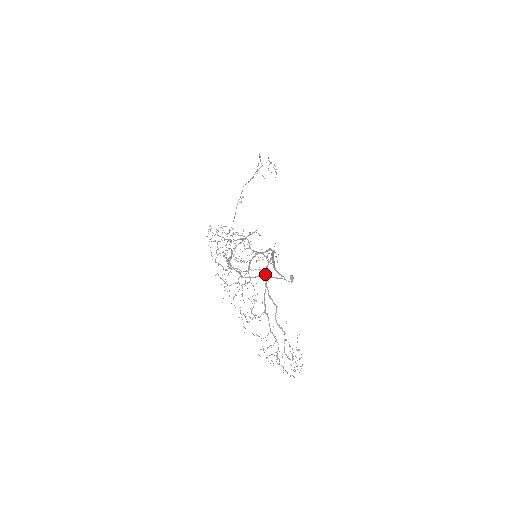
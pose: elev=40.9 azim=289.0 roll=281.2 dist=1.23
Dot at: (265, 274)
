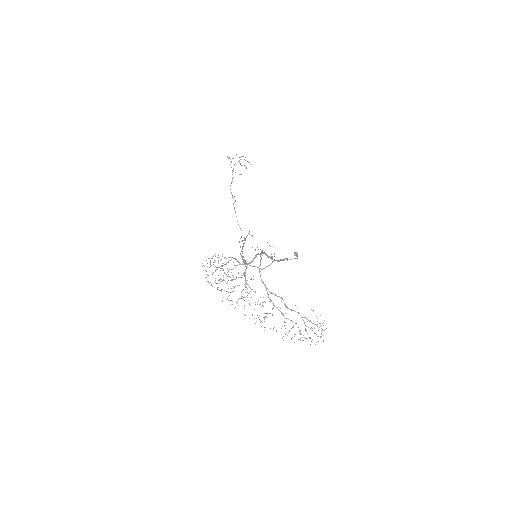
Dot at: occluded
